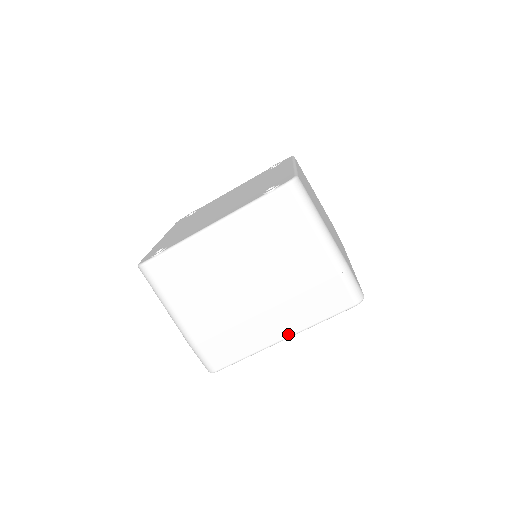
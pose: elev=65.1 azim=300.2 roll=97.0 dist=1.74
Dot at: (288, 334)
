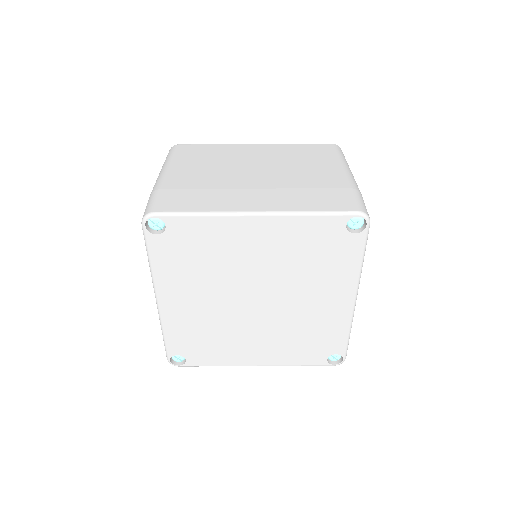
Dot at: (266, 210)
